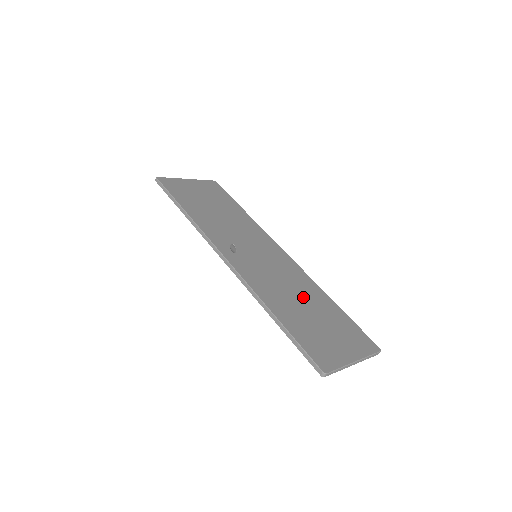
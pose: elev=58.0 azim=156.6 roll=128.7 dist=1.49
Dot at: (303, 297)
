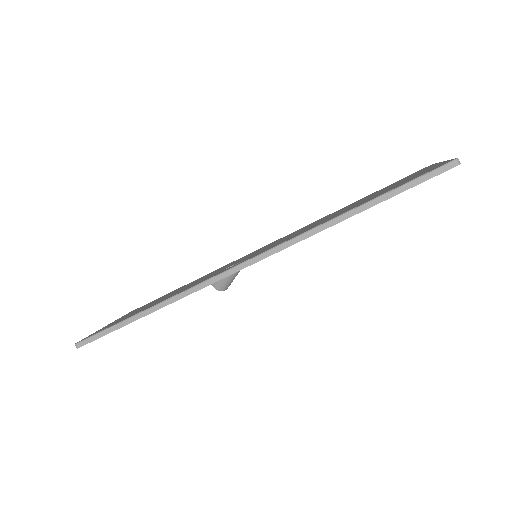
Dot at: occluded
